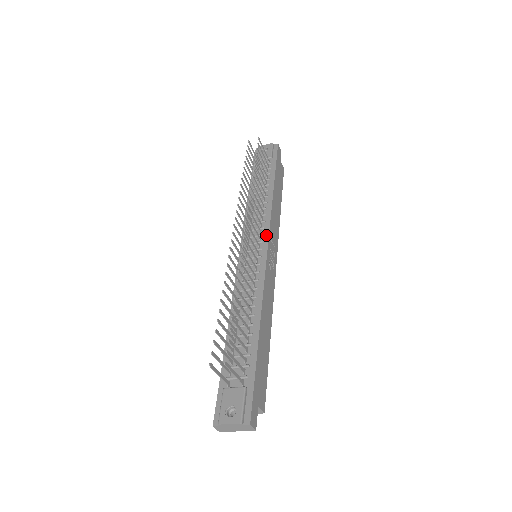
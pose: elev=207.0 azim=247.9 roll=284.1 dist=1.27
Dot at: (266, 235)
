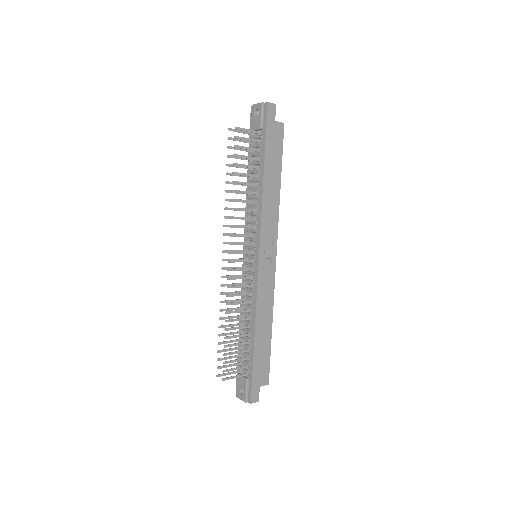
Dot at: (258, 241)
